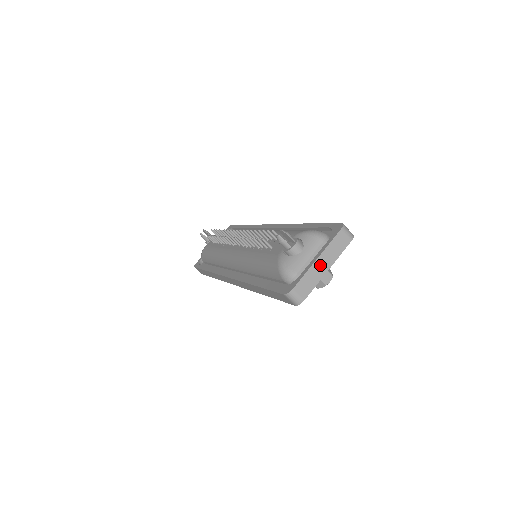
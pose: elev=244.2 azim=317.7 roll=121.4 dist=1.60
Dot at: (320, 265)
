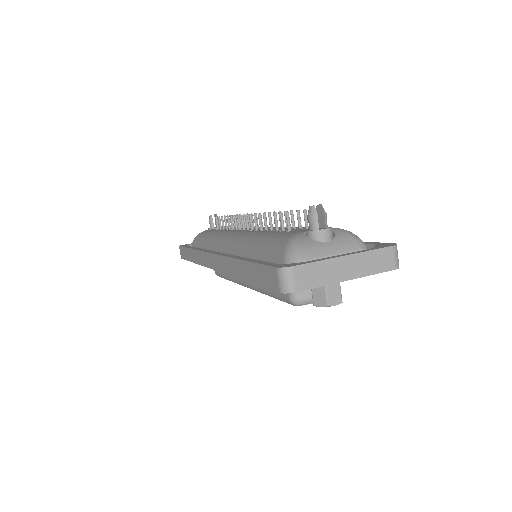
Dot at: (342, 266)
